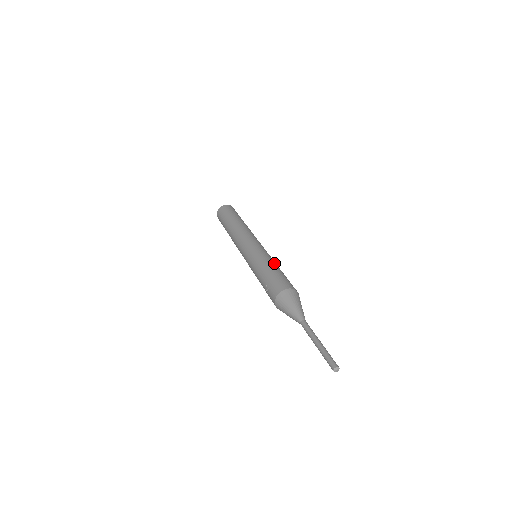
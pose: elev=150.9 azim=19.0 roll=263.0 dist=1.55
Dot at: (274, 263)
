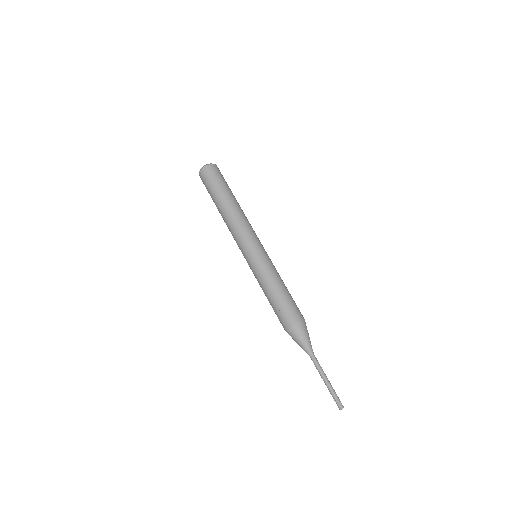
Dot at: (282, 280)
